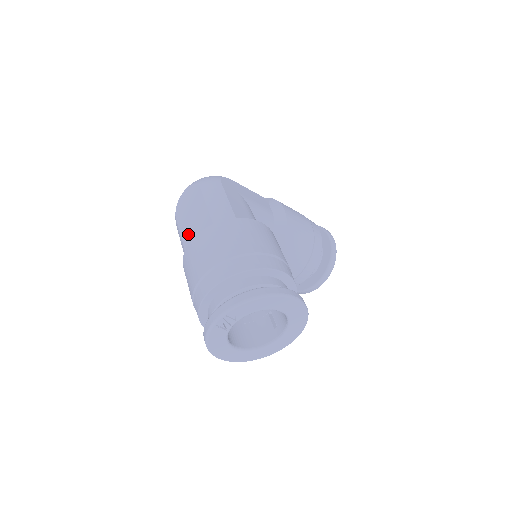
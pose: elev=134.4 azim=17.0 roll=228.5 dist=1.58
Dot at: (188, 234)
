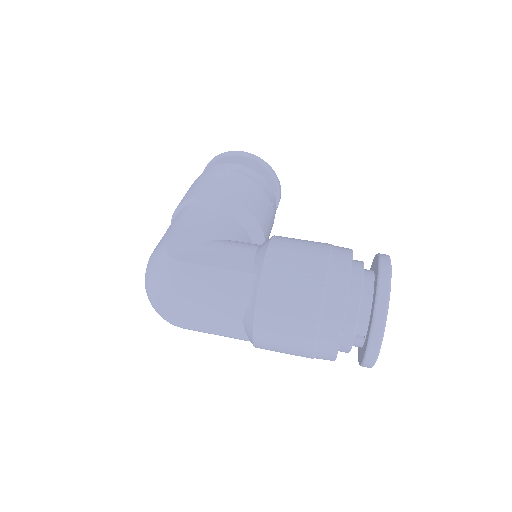
Dot at: (225, 328)
